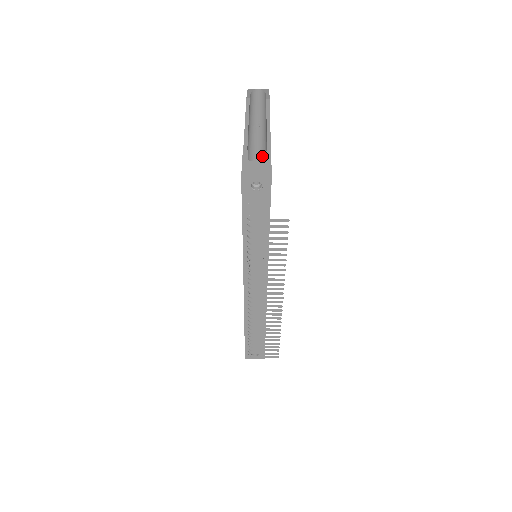
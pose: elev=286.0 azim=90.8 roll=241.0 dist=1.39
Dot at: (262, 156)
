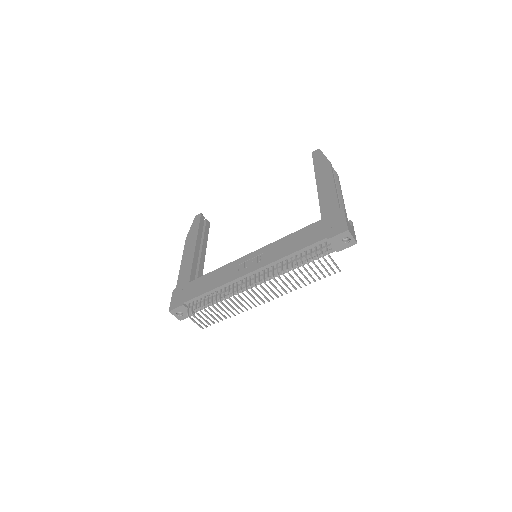
Dot at: occluded
